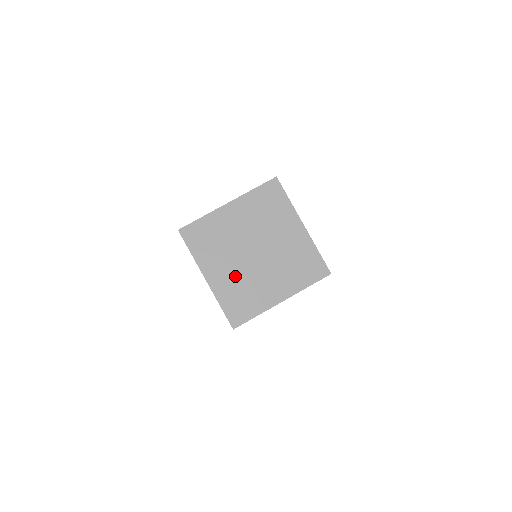
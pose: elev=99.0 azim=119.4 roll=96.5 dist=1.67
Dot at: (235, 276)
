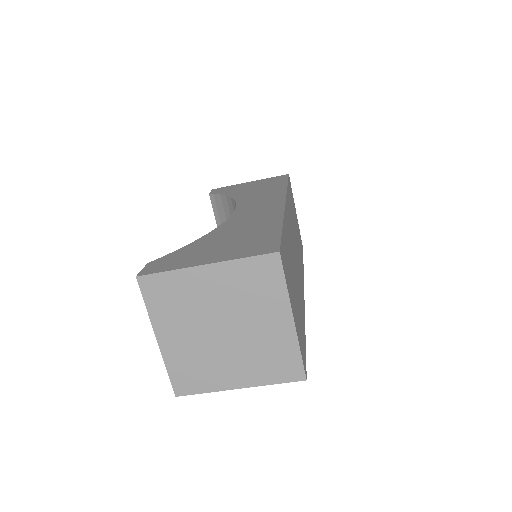
Dot at: (192, 347)
